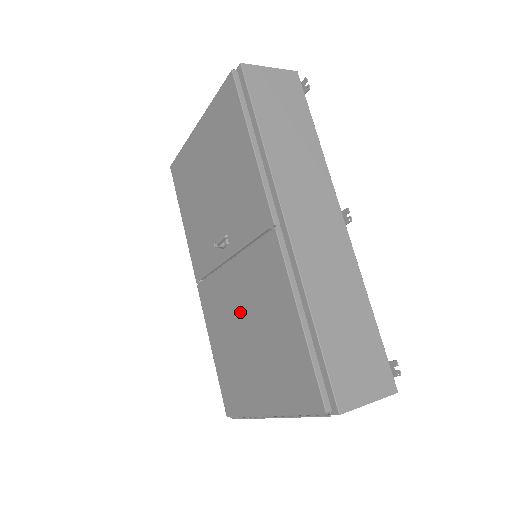
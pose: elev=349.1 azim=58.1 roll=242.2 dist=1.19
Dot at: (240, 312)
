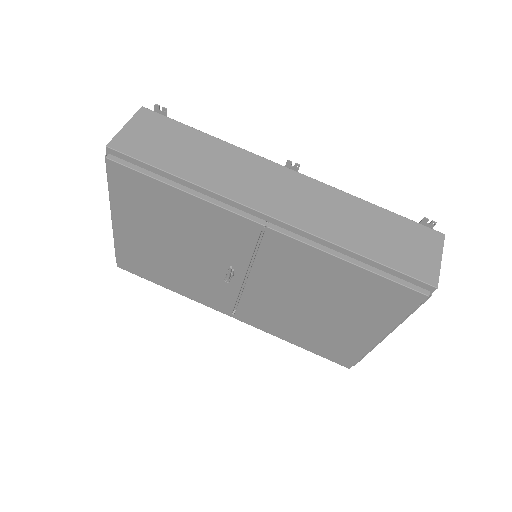
Dot at: (292, 301)
